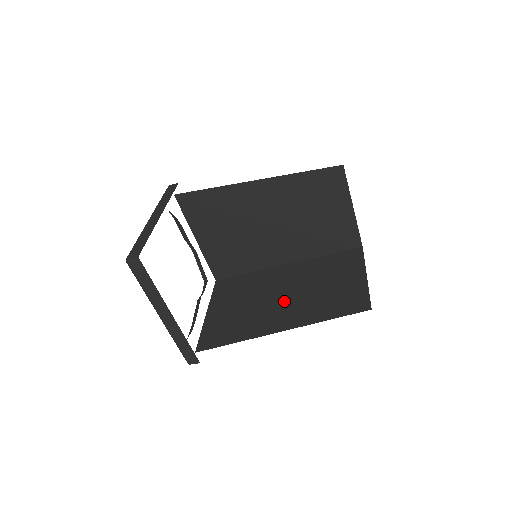
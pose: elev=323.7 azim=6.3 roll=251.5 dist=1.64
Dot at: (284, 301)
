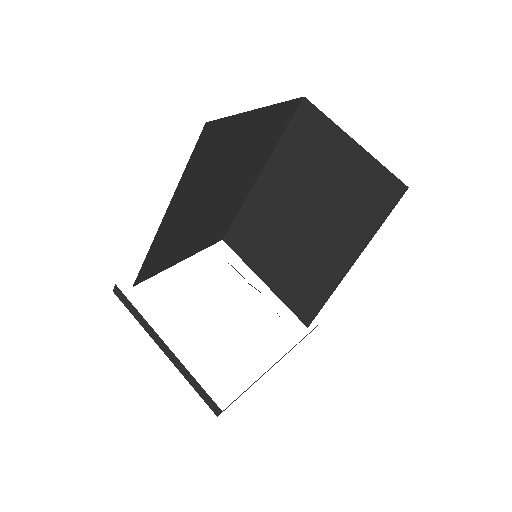
Dot at: occluded
